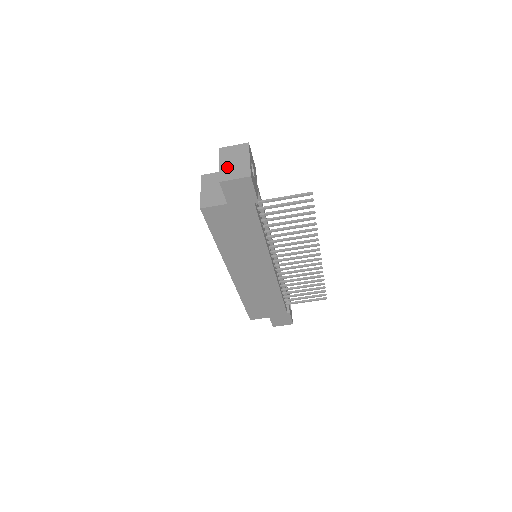
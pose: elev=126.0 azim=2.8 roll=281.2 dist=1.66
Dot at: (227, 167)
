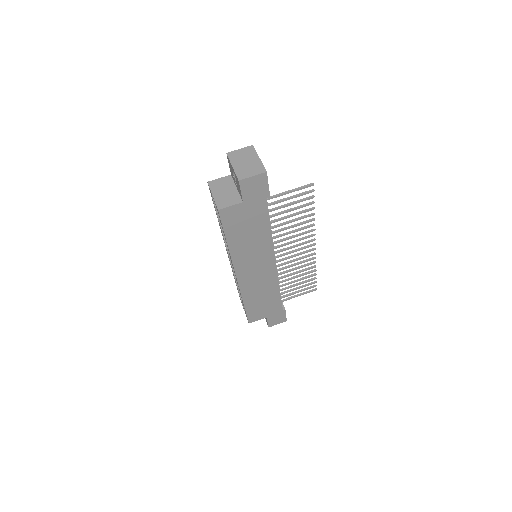
Dot at: (241, 167)
